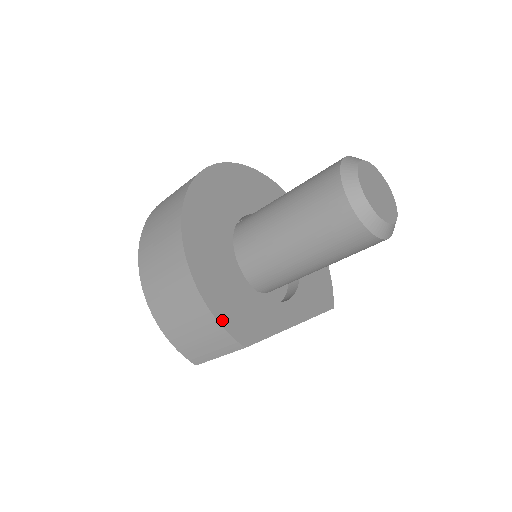
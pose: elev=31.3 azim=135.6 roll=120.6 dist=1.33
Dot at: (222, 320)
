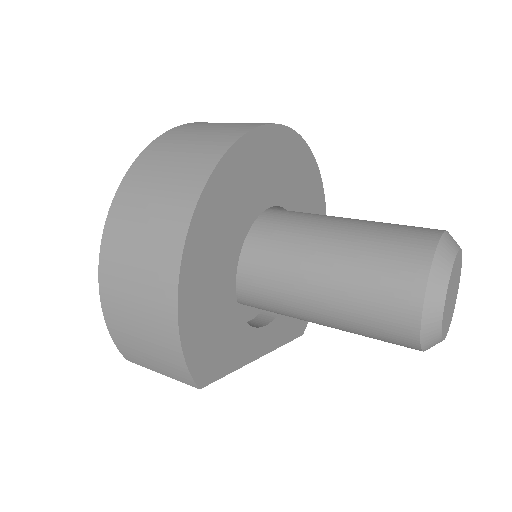
Dot at: (189, 353)
